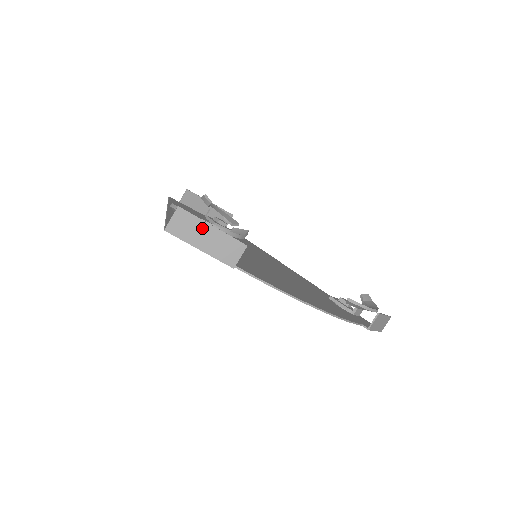
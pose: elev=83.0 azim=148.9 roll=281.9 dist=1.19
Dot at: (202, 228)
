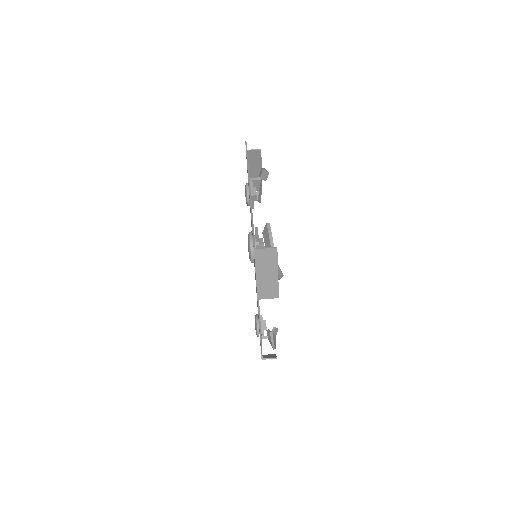
Dot at: (272, 268)
